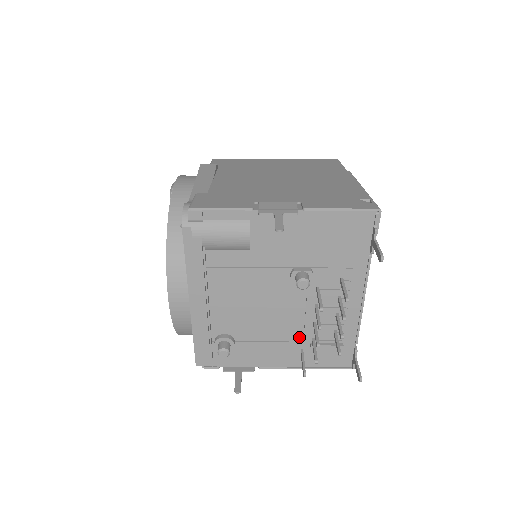
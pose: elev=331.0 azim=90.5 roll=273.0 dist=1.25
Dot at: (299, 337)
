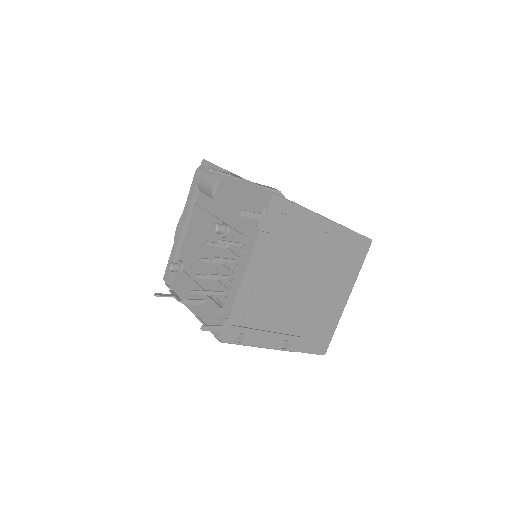
Dot at: (208, 287)
